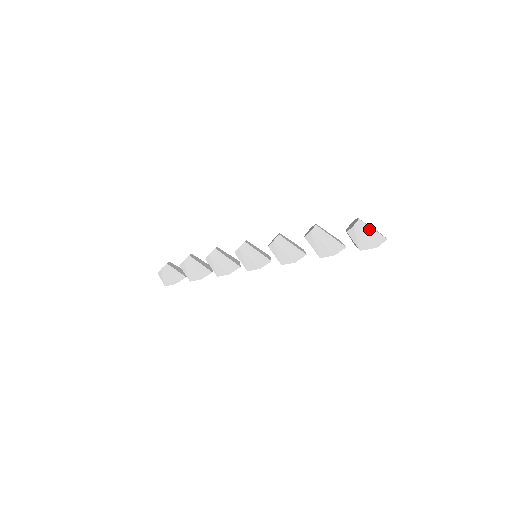
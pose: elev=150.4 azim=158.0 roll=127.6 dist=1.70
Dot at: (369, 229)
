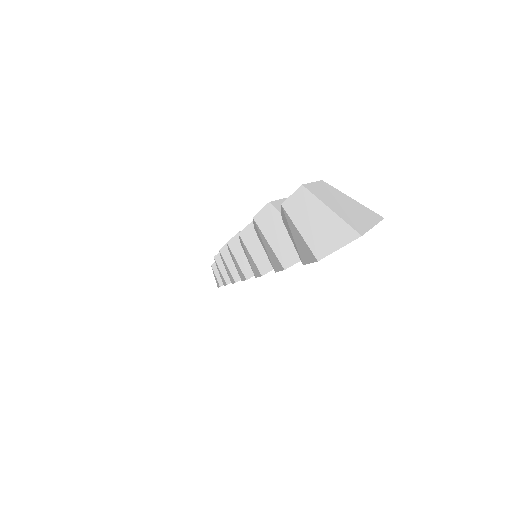
Dot at: (318, 210)
